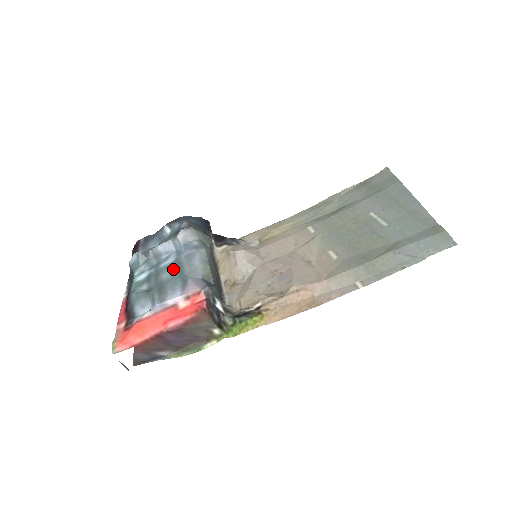
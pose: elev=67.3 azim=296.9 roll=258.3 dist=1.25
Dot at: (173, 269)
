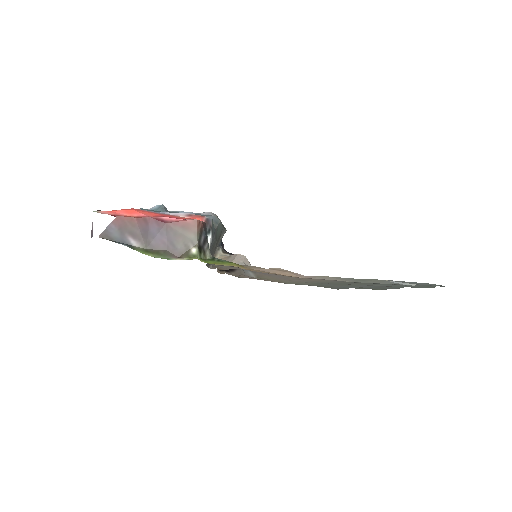
Dot at: occluded
